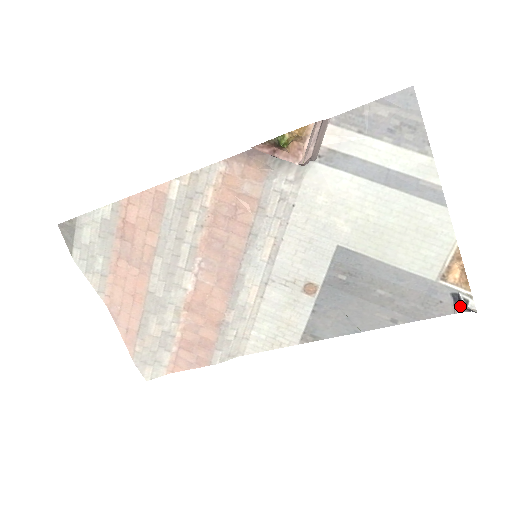
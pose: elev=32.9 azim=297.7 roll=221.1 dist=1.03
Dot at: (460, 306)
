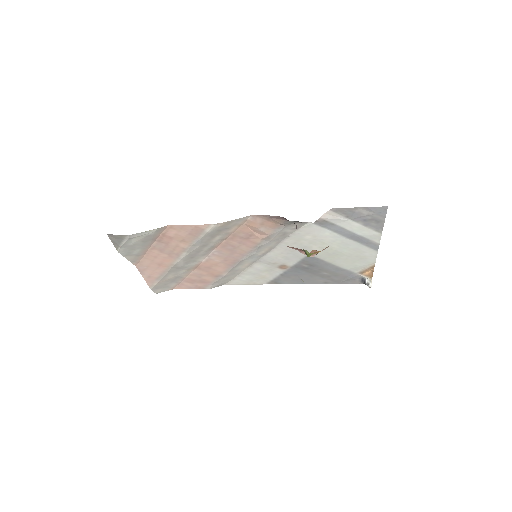
Dot at: (364, 283)
